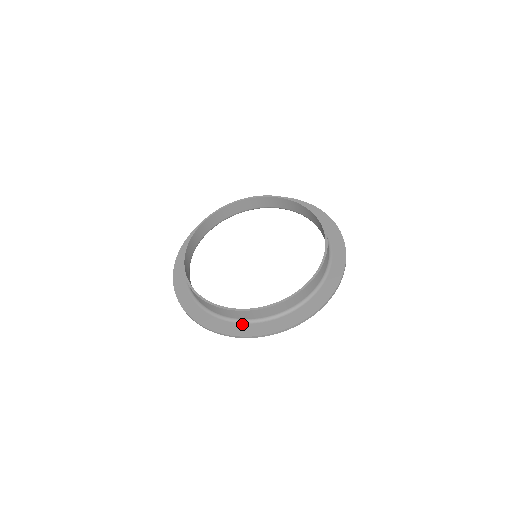
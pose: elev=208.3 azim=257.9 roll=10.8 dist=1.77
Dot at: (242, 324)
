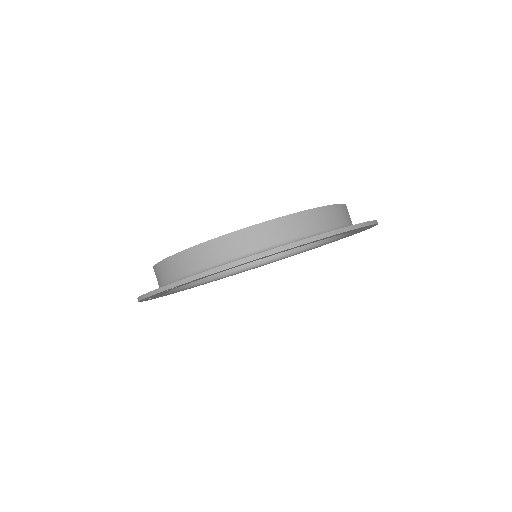
Dot at: occluded
